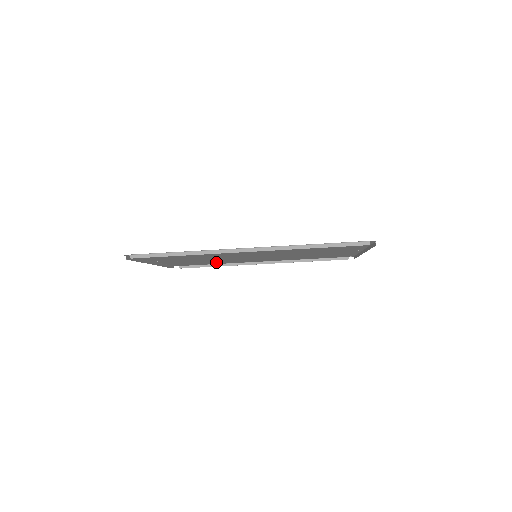
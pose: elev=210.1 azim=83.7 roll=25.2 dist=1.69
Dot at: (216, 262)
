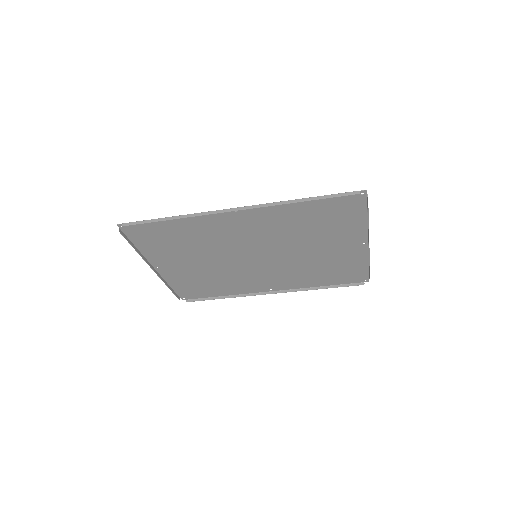
Dot at: (222, 286)
